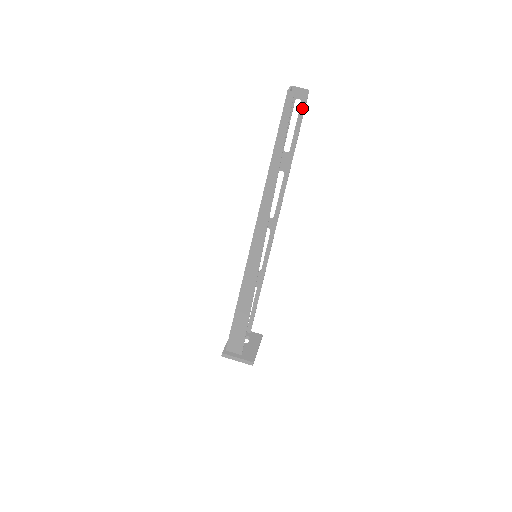
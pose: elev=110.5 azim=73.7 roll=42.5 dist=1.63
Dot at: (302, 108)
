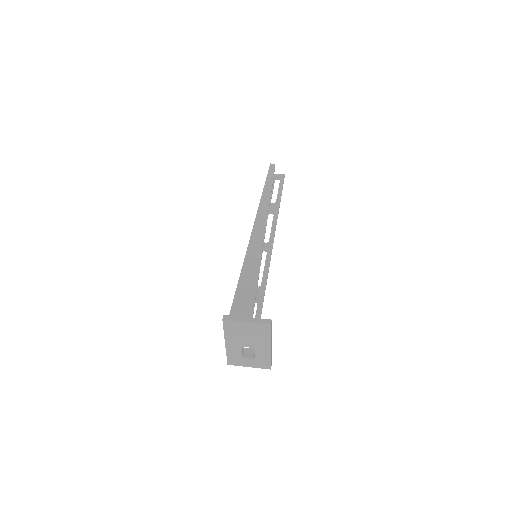
Dot at: (281, 182)
